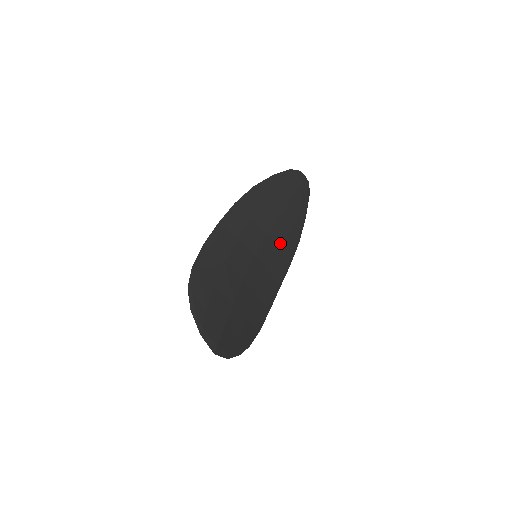
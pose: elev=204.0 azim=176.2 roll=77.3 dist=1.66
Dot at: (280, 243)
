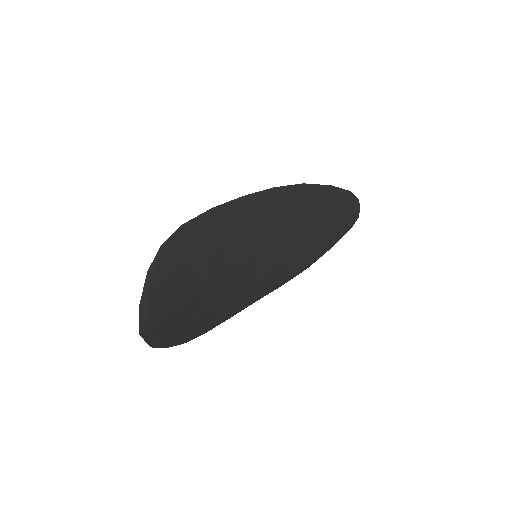
Dot at: (288, 258)
